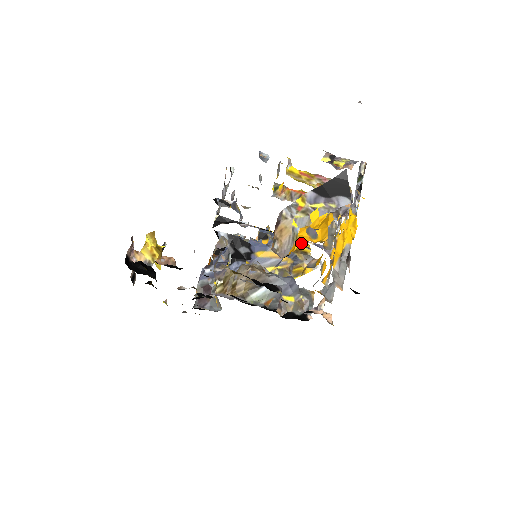
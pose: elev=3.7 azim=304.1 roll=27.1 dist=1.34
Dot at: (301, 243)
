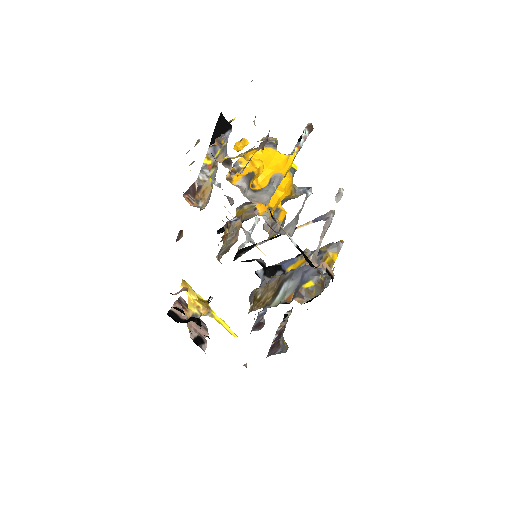
Dot at: occluded
